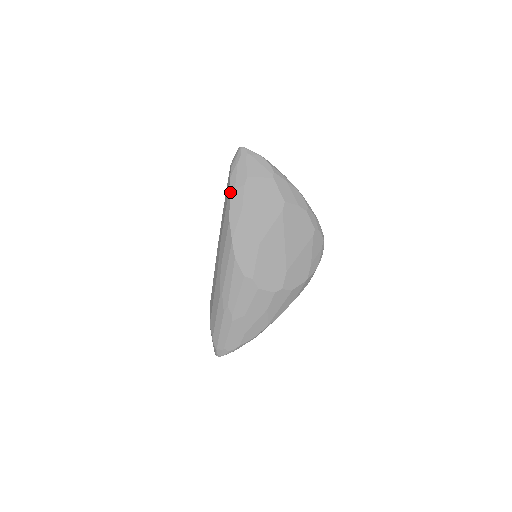
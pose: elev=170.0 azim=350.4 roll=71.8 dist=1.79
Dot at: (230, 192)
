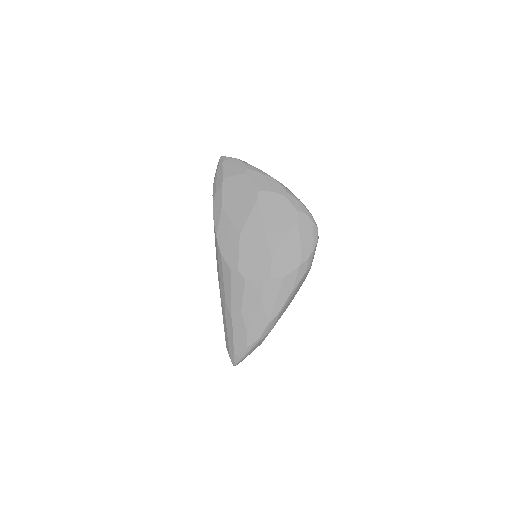
Dot at: (213, 197)
